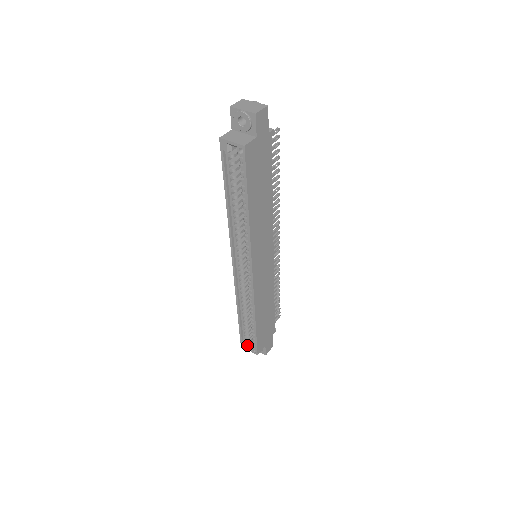
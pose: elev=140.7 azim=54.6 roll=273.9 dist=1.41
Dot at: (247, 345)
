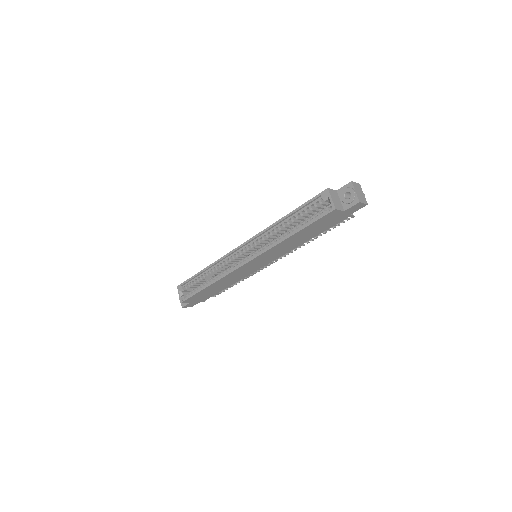
Dot at: (182, 290)
